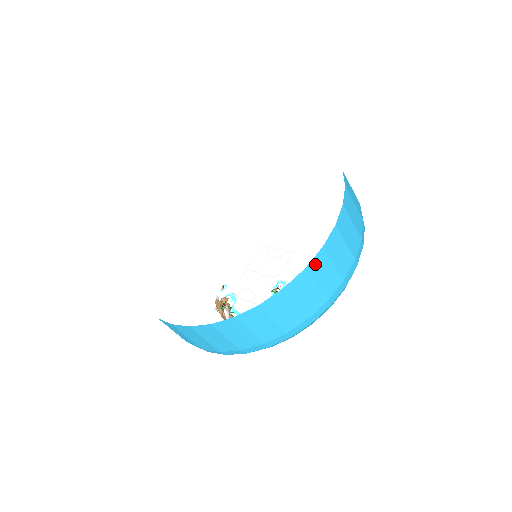
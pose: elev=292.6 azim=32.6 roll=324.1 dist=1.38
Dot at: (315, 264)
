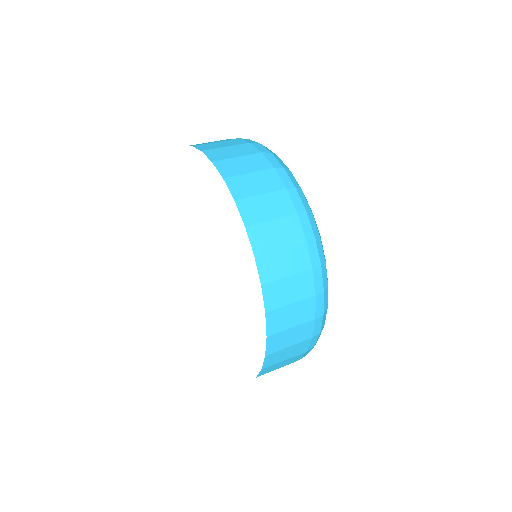
Dot at: (265, 271)
